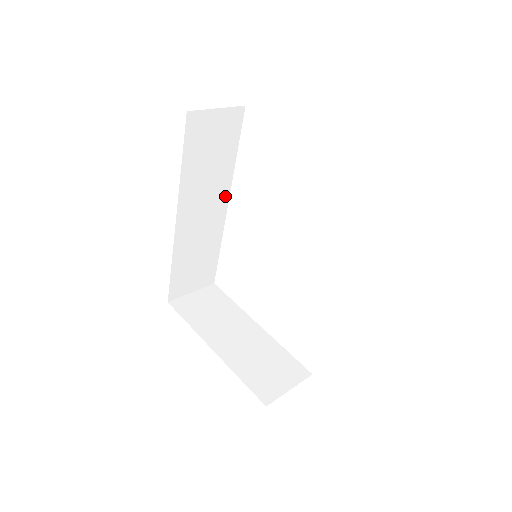
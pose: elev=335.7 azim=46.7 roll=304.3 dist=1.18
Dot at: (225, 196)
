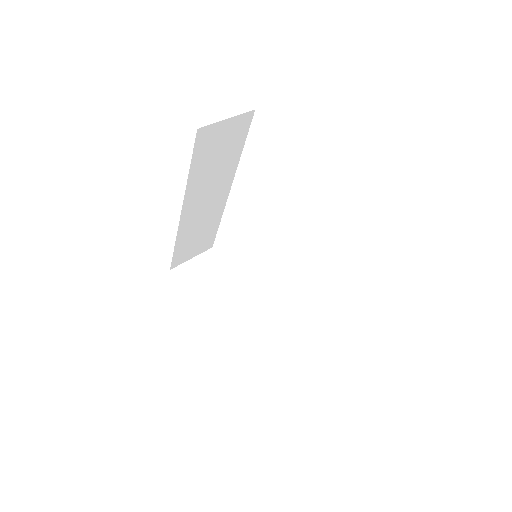
Dot at: (228, 183)
